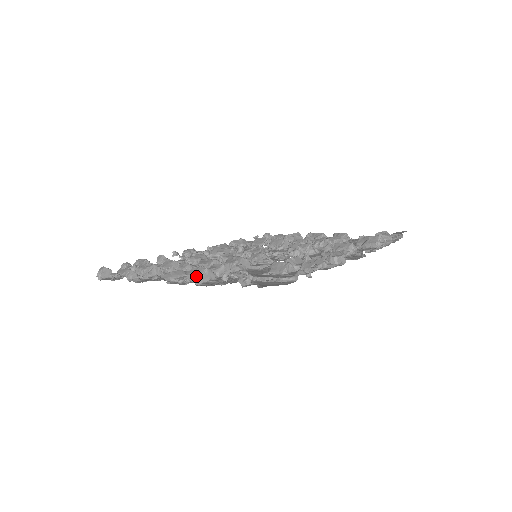
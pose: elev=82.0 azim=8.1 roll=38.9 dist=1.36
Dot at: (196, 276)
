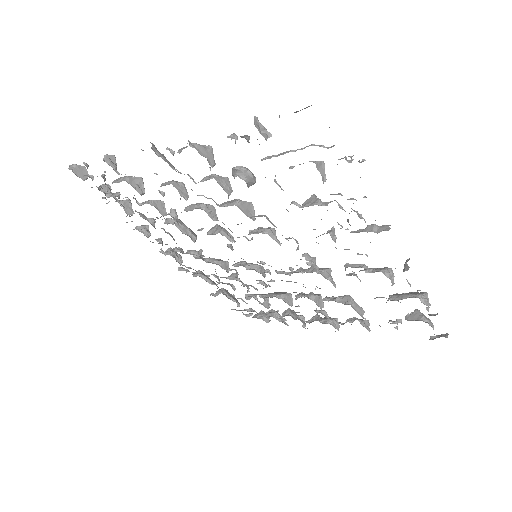
Dot at: (194, 143)
